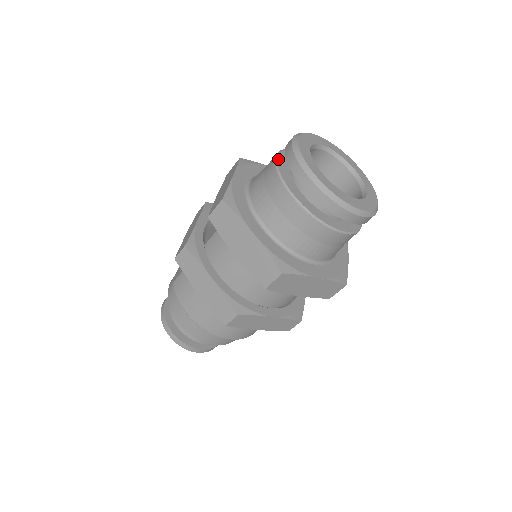
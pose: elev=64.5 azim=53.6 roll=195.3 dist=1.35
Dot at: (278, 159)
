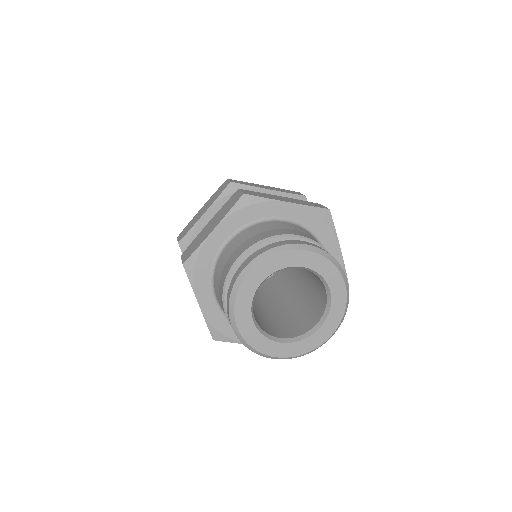
Dot at: (237, 263)
